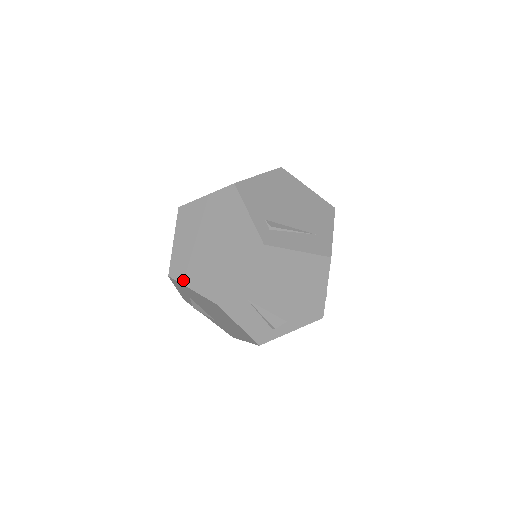
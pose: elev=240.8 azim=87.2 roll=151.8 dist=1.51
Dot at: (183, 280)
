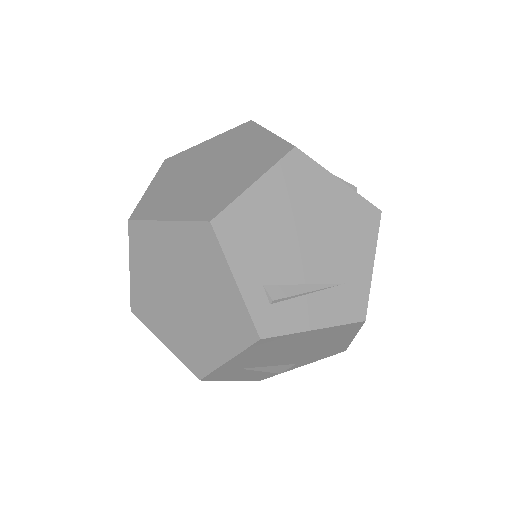
Dot at: (151, 327)
